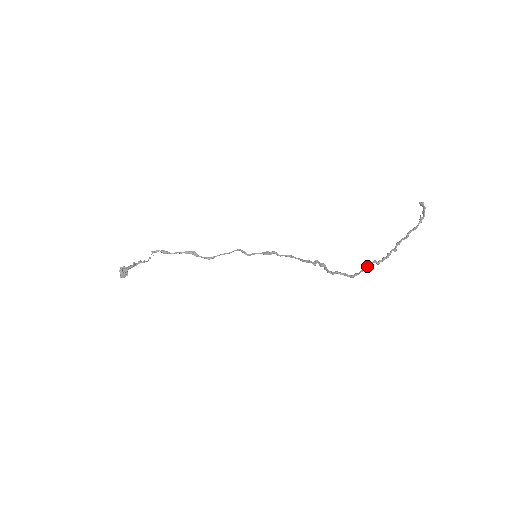
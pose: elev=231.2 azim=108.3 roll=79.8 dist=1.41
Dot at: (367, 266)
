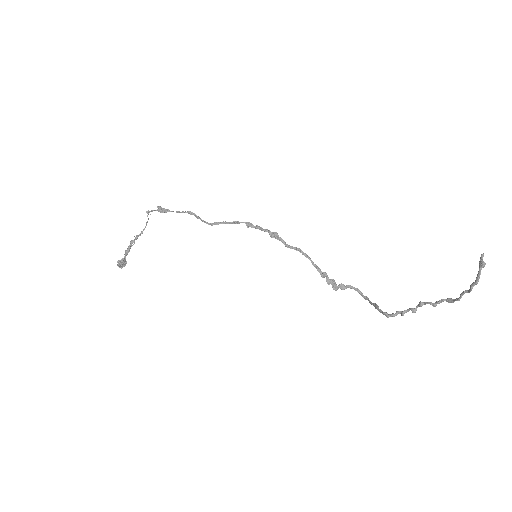
Dot at: occluded
